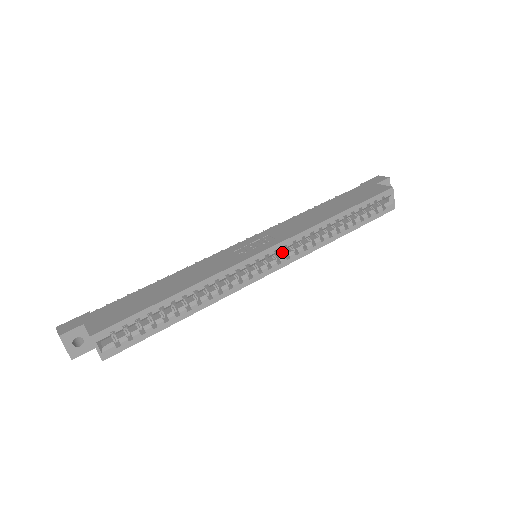
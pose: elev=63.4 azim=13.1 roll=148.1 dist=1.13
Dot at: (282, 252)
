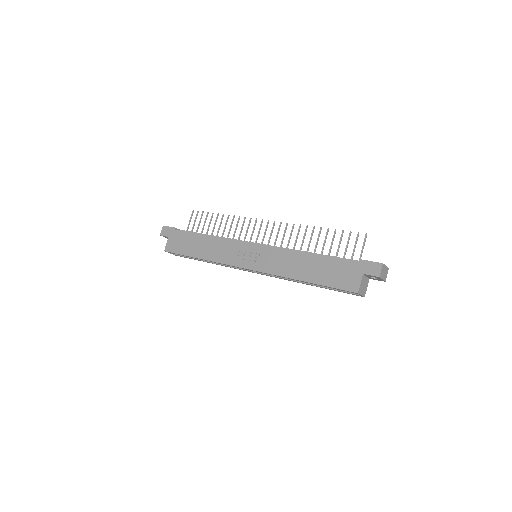
Dot at: occluded
